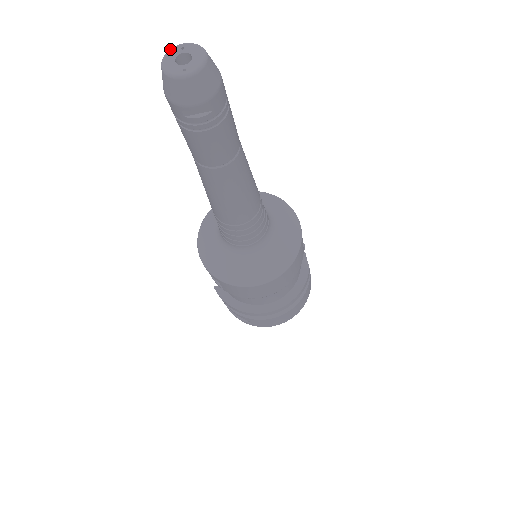
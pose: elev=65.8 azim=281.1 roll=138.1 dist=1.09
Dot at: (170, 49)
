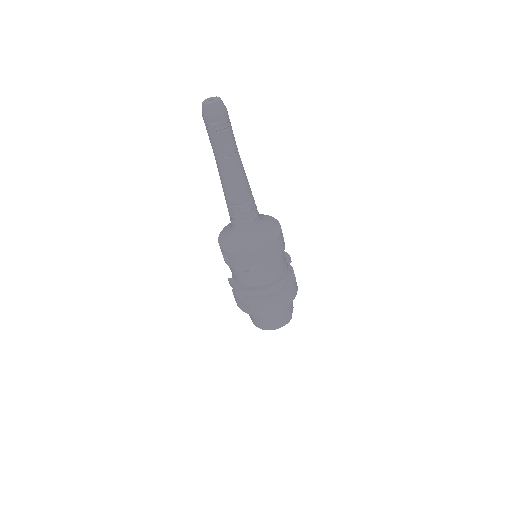
Dot at: (207, 99)
